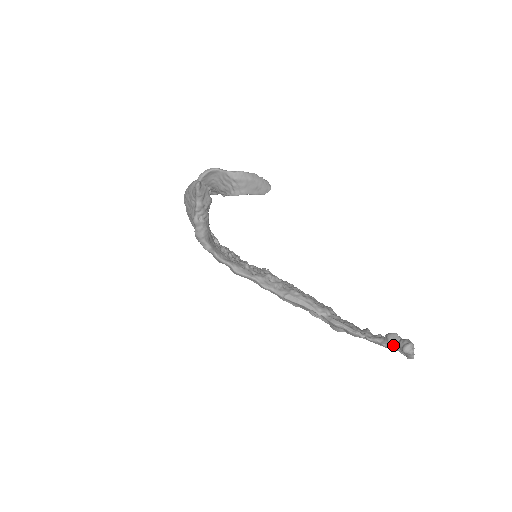
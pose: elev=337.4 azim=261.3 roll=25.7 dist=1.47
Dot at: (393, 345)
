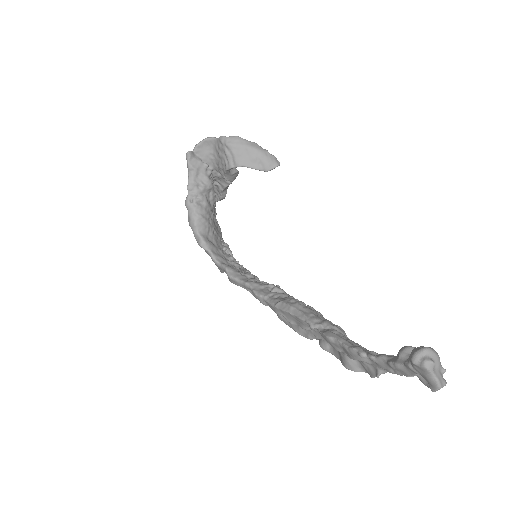
Dot at: (404, 361)
